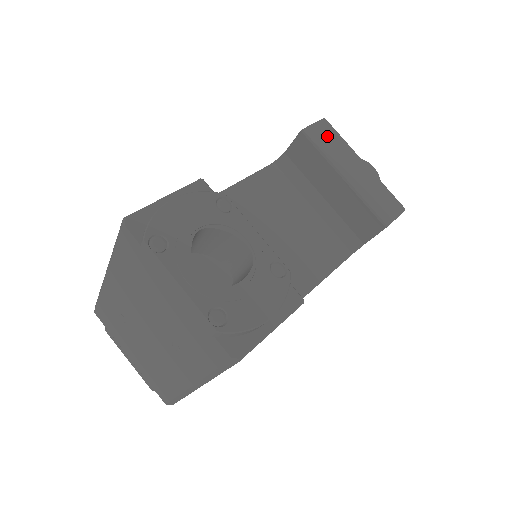
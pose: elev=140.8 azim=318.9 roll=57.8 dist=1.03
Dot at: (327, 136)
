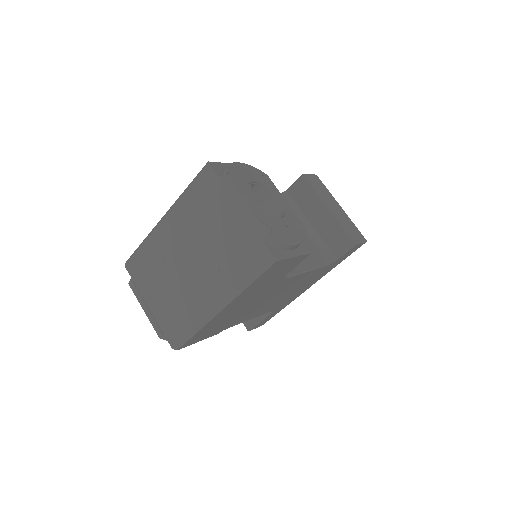
Dot at: (318, 183)
